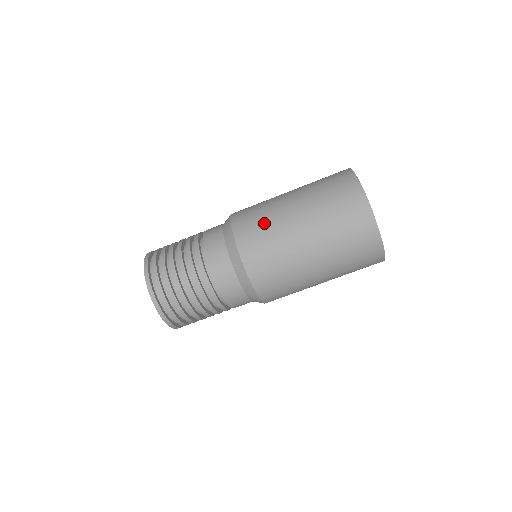
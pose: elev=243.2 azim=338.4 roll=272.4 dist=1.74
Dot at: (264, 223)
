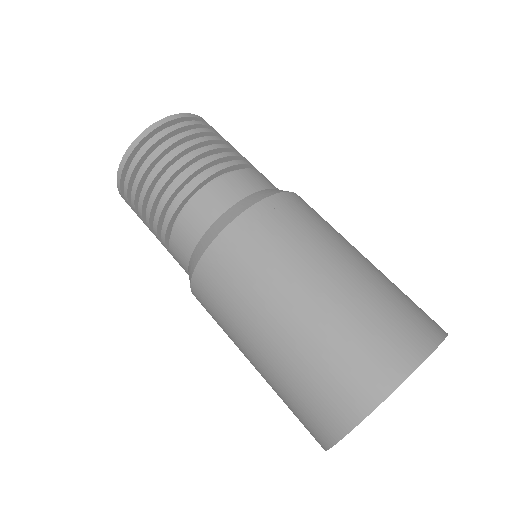
Dot at: (269, 256)
